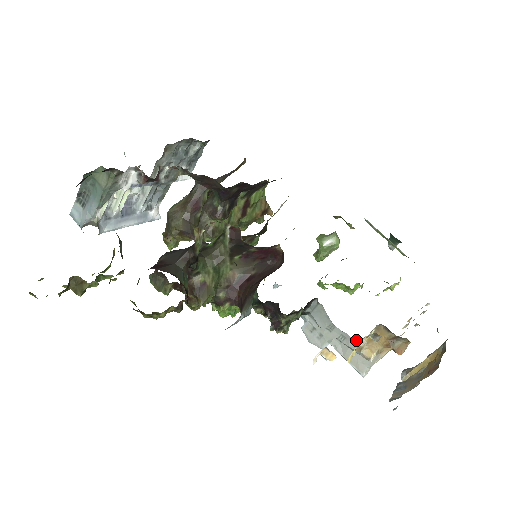
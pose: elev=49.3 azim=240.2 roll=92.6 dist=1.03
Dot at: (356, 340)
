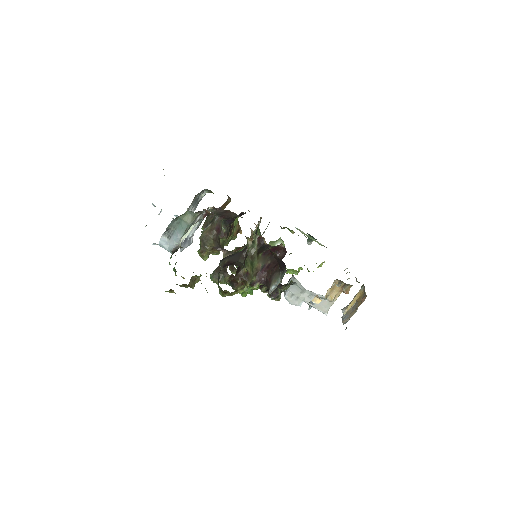
Dot at: occluded
